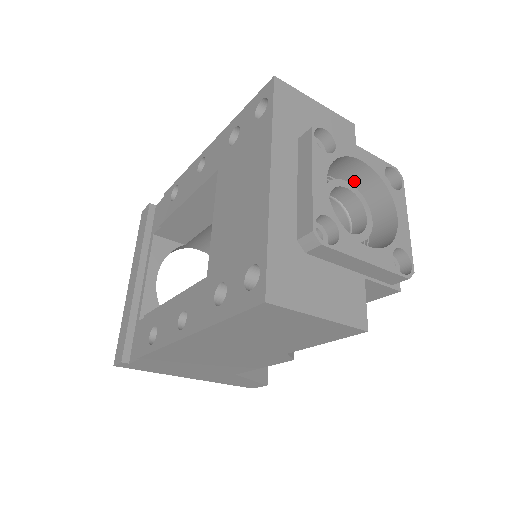
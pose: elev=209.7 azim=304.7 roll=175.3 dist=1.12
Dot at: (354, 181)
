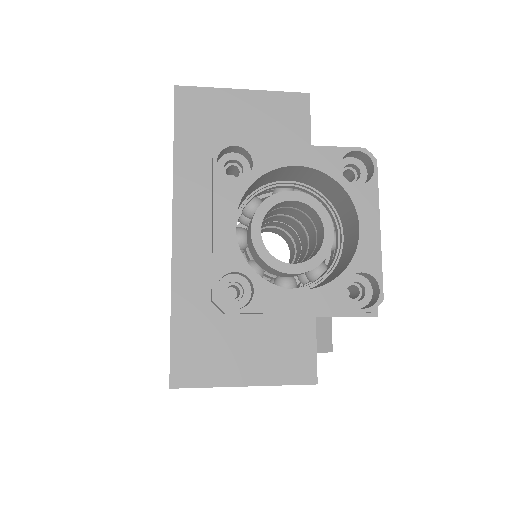
Dot at: (310, 180)
